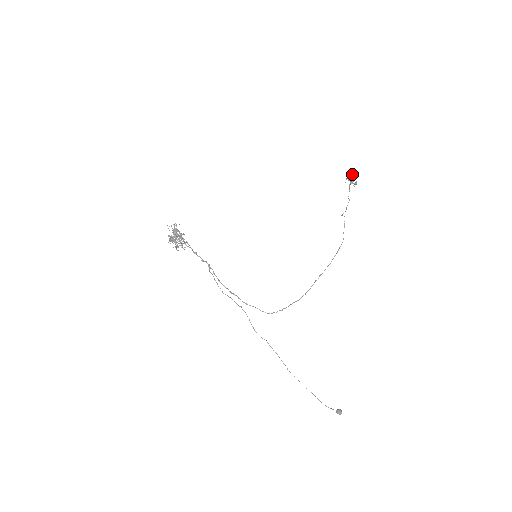
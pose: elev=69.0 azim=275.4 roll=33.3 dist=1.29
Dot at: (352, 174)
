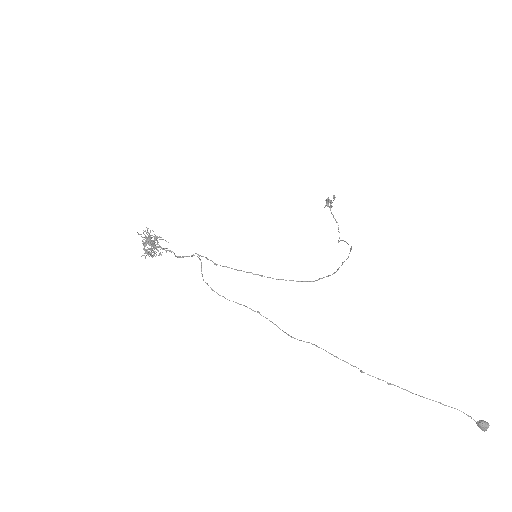
Dot at: (327, 201)
